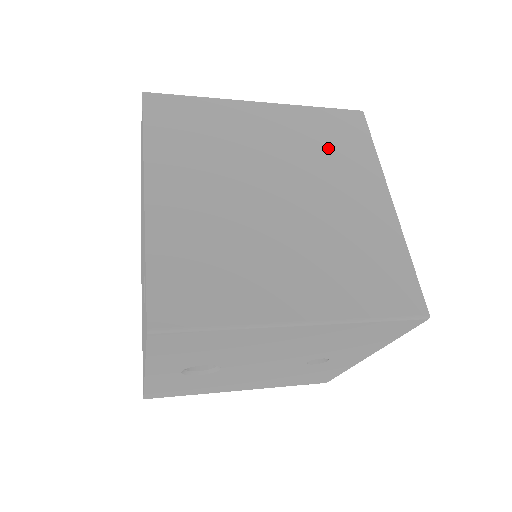
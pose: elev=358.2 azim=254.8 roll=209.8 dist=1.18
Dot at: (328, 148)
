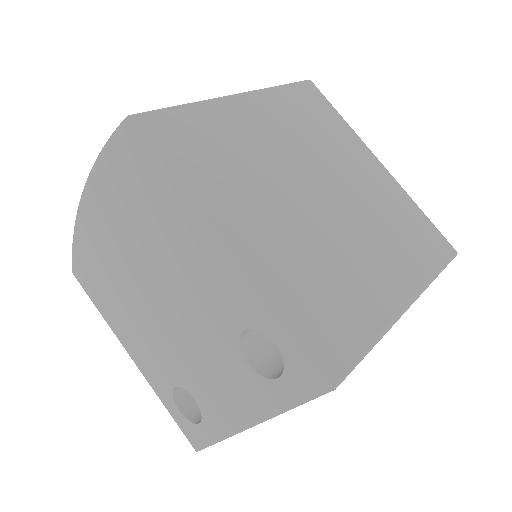
Dot at: (315, 128)
